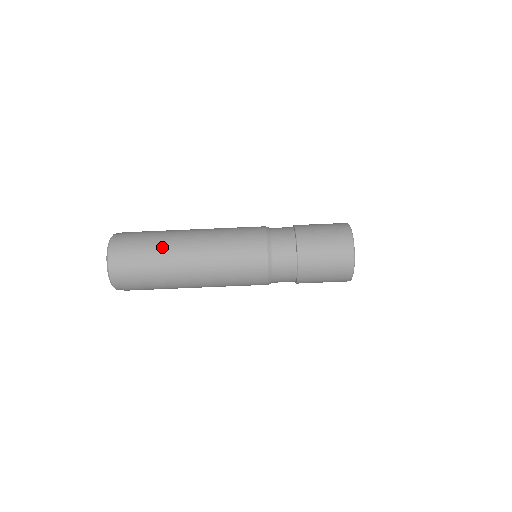
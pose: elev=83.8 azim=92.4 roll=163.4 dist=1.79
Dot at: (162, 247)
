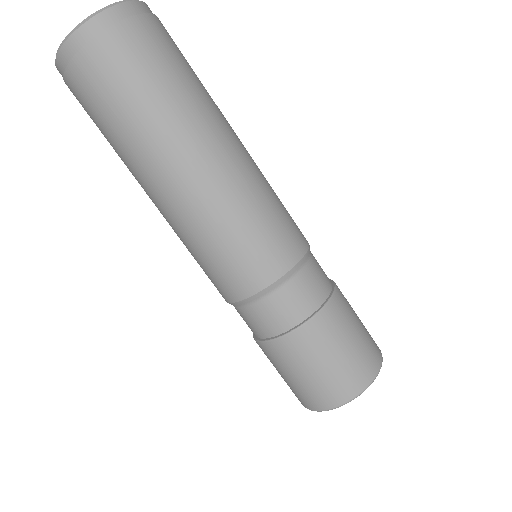
Dot at: (157, 117)
